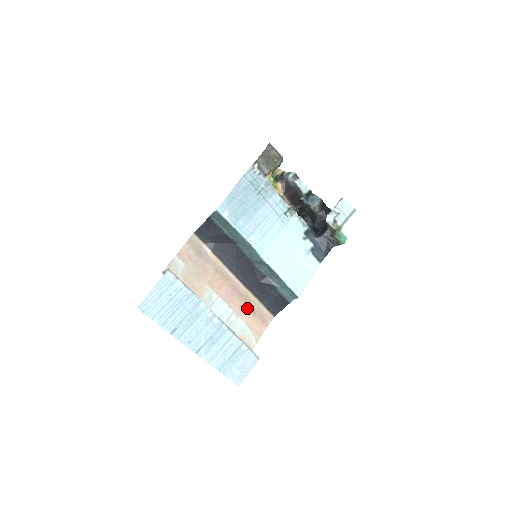
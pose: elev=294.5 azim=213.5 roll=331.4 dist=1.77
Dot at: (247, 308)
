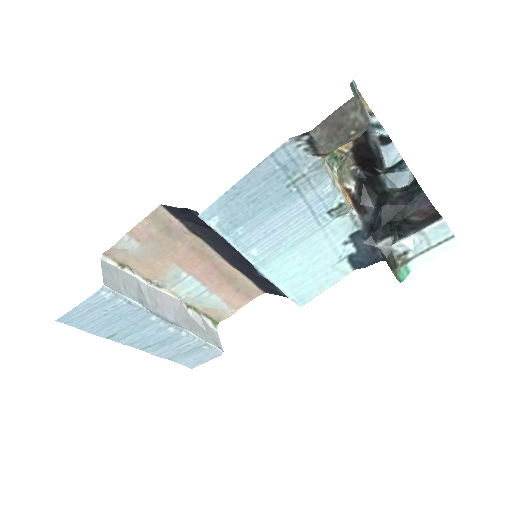
Dot at: (229, 286)
